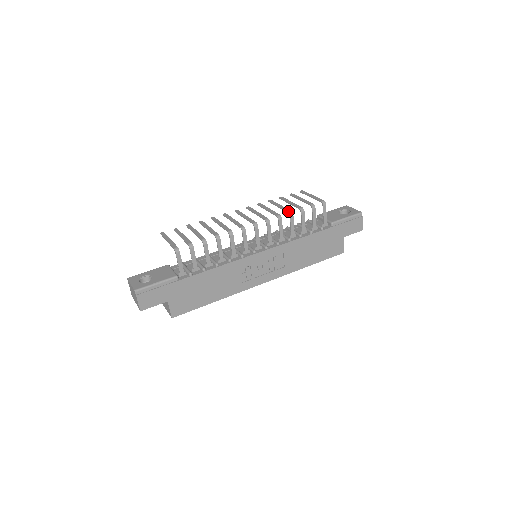
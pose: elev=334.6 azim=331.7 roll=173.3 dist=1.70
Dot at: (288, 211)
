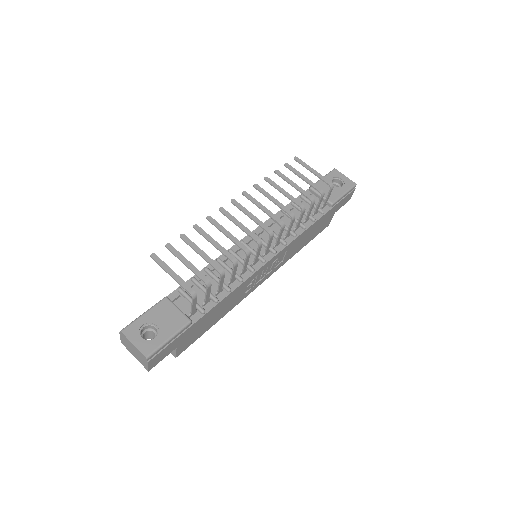
Dot at: (300, 206)
